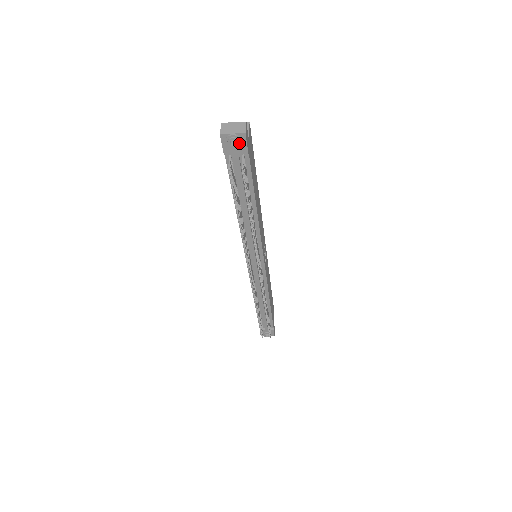
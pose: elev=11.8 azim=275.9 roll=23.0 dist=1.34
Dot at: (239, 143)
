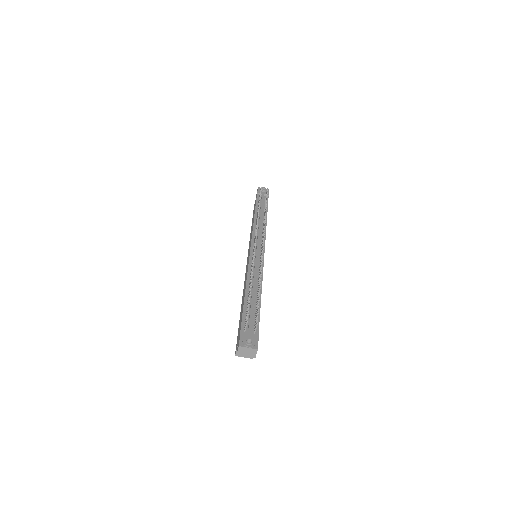
Dot at: (266, 189)
